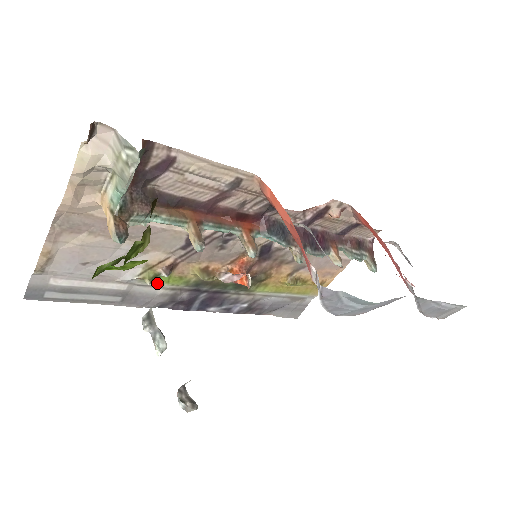
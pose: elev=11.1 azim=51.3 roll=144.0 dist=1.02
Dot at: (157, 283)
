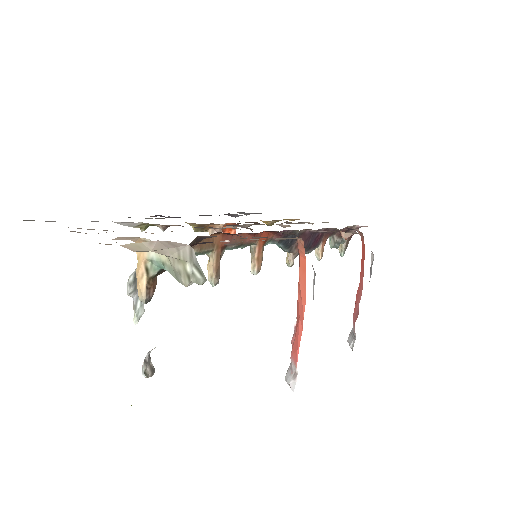
Dot at: occluded
